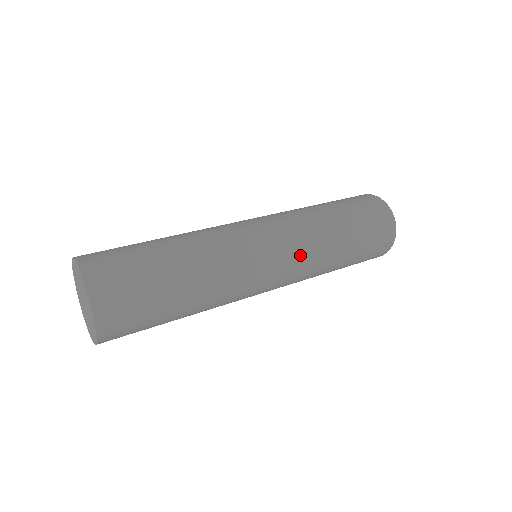
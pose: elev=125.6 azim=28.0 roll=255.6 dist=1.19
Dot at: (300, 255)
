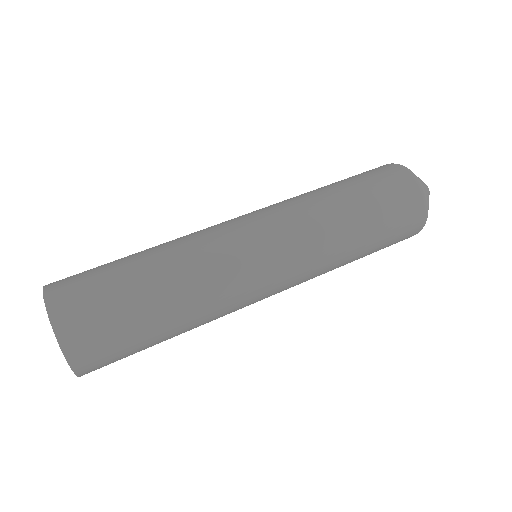
Dot at: (302, 282)
